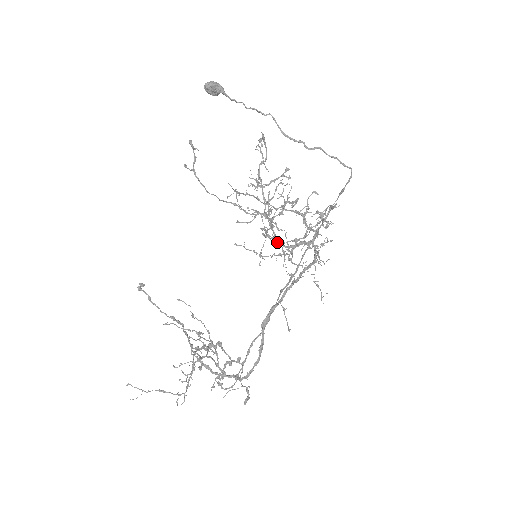
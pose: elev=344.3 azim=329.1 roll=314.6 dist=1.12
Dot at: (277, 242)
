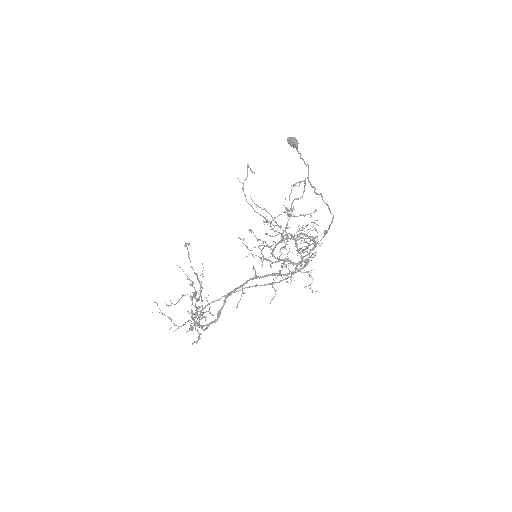
Dot at: (271, 252)
